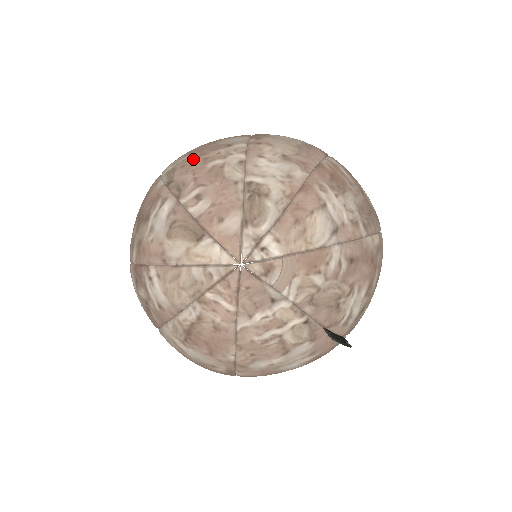
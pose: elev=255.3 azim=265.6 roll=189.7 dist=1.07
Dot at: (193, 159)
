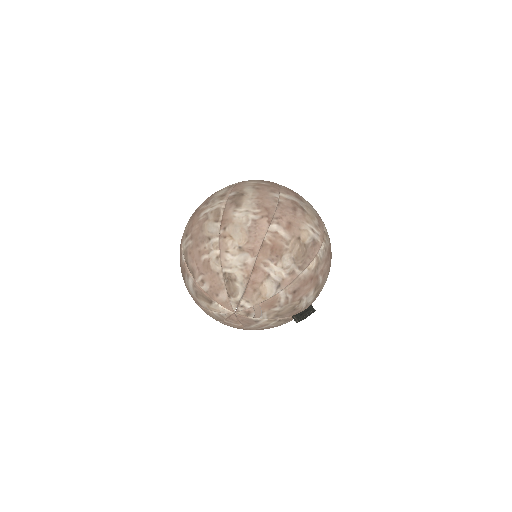
Dot at: (193, 249)
